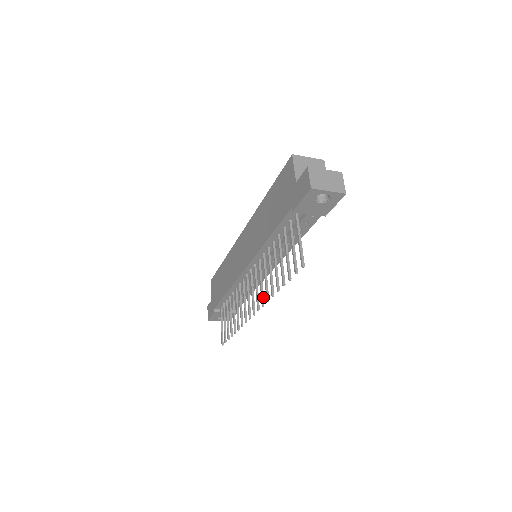
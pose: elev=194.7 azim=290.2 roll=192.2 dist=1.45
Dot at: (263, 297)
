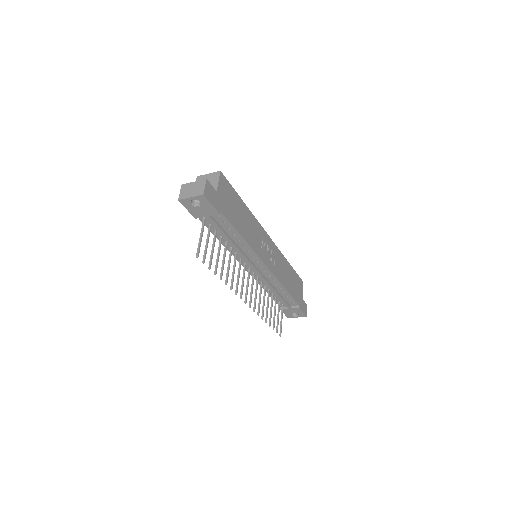
Dot at: (237, 287)
